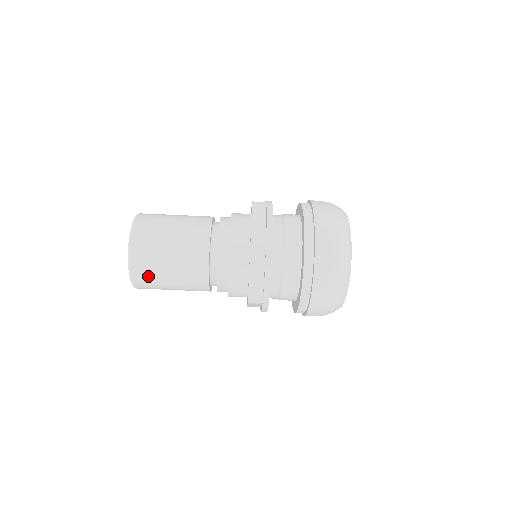
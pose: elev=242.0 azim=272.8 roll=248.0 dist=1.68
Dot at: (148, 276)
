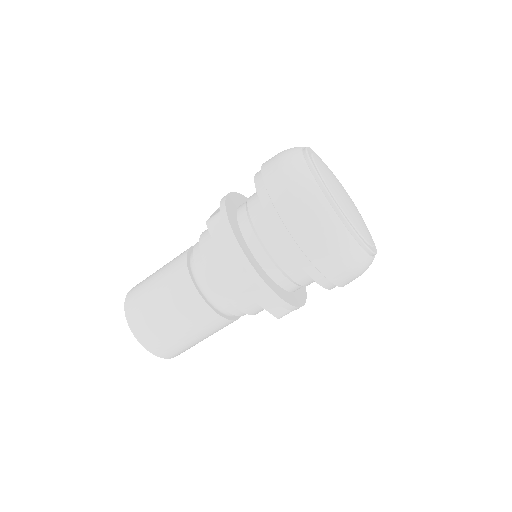
Dot at: (179, 350)
